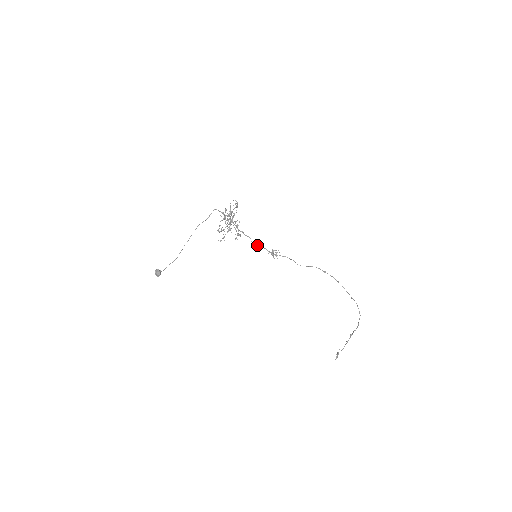
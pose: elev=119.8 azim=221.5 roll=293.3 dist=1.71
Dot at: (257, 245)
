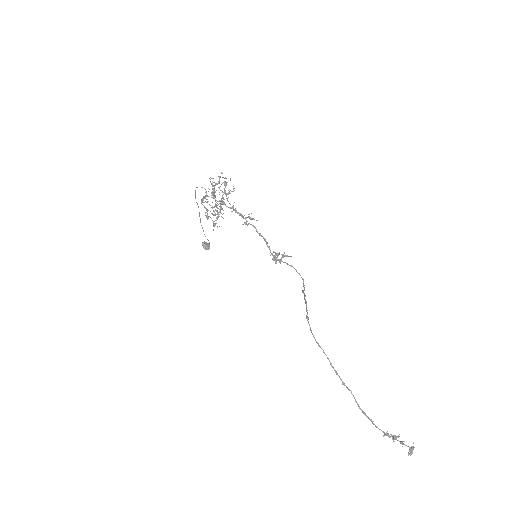
Dot at: (264, 239)
